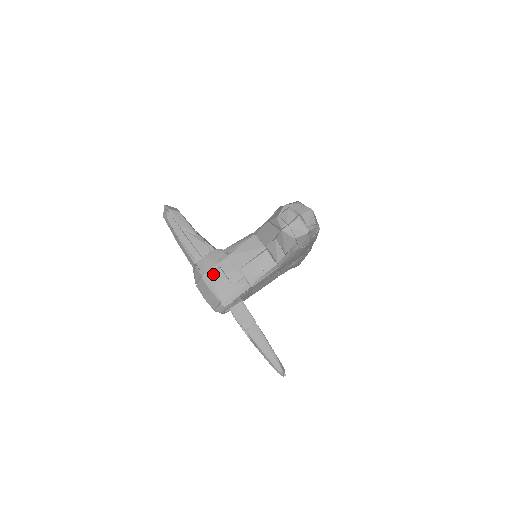
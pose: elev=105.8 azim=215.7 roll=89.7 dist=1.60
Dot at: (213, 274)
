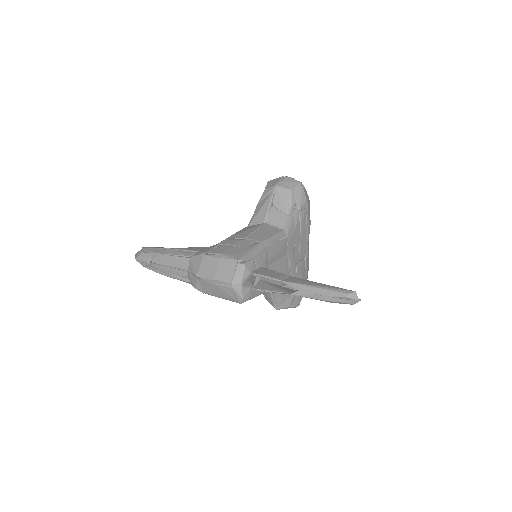
Dot at: (217, 249)
